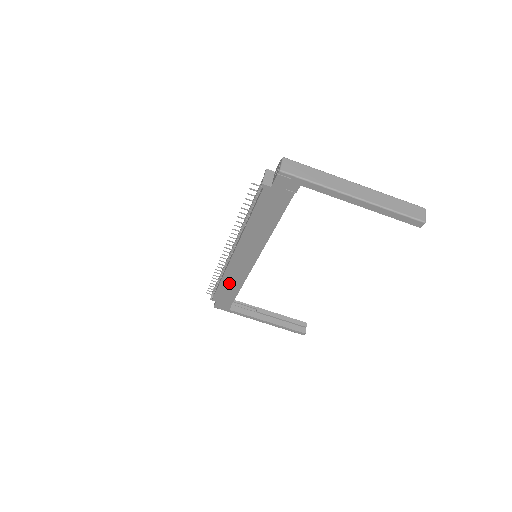
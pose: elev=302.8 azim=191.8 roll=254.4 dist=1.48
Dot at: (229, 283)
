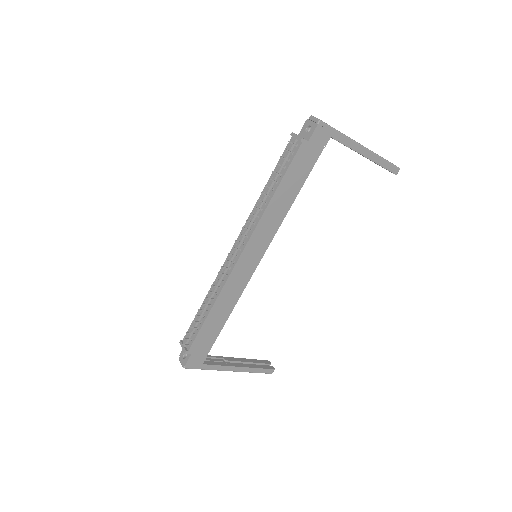
Dot at: (220, 309)
